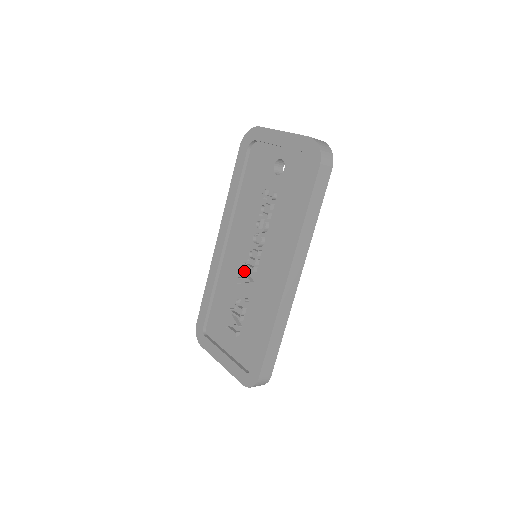
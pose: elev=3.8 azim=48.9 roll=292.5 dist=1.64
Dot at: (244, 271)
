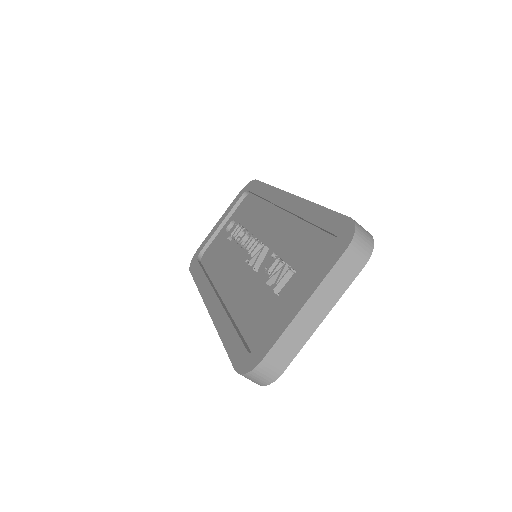
Dot at: (252, 259)
